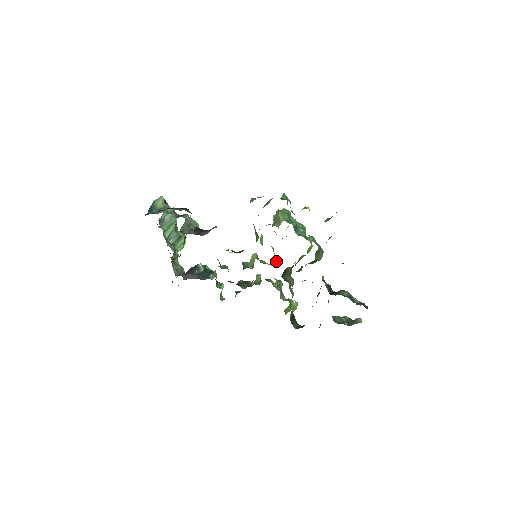
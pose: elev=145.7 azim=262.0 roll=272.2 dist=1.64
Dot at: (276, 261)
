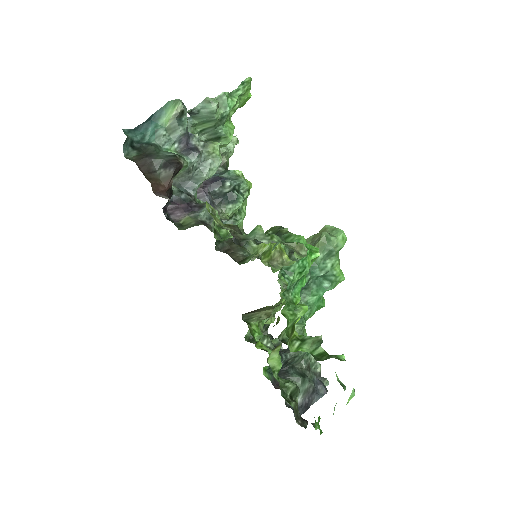
Dot at: occluded
